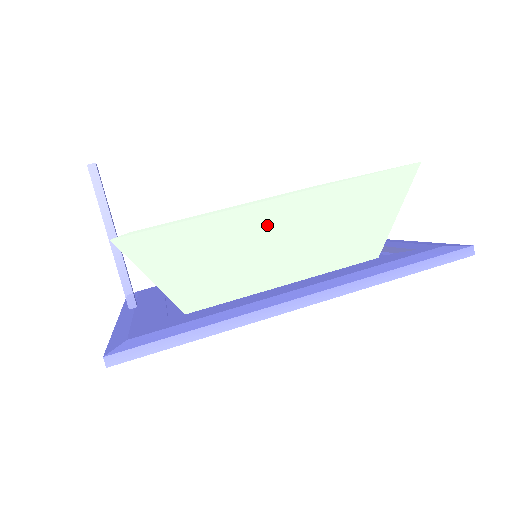
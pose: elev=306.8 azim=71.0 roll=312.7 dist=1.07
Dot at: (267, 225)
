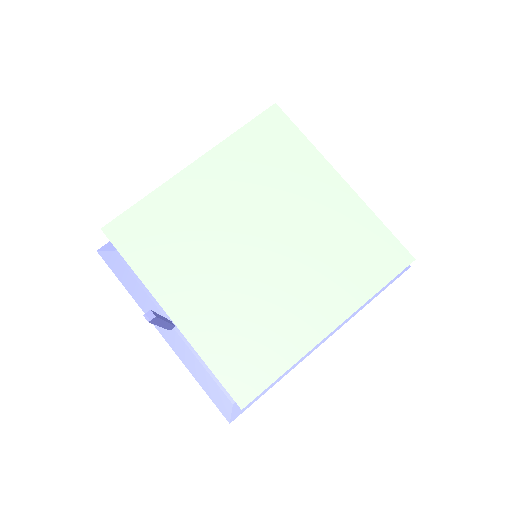
Dot at: occluded
